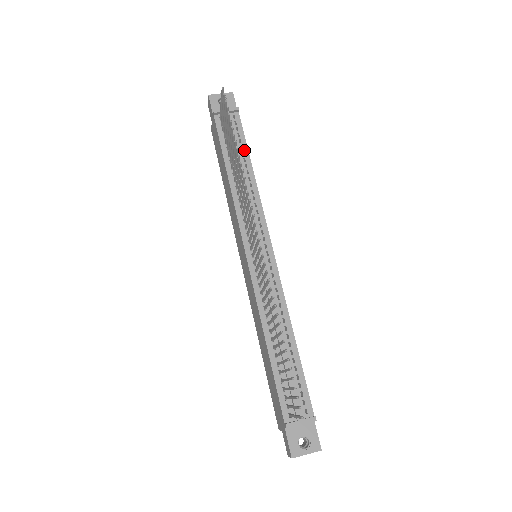
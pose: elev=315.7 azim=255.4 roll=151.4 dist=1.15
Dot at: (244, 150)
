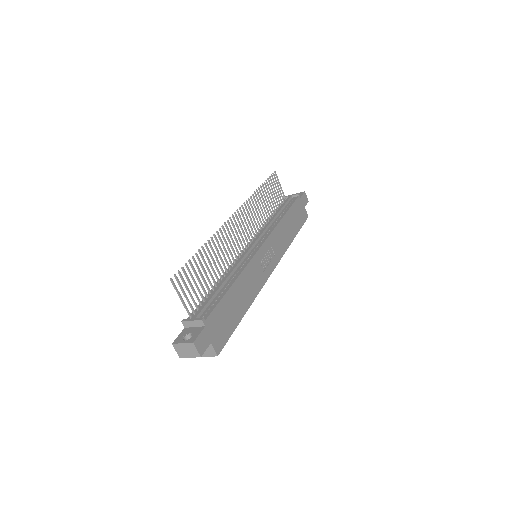
Dot at: (287, 209)
